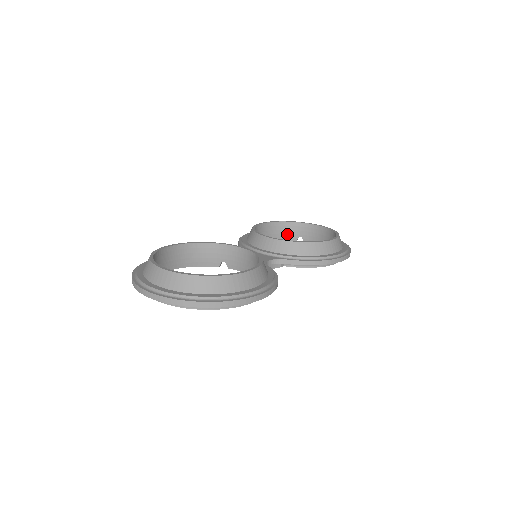
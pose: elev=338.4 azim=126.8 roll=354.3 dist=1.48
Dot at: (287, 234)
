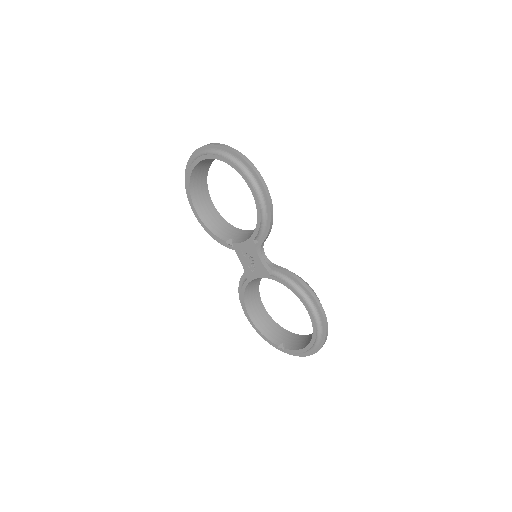
Dot at: (275, 336)
